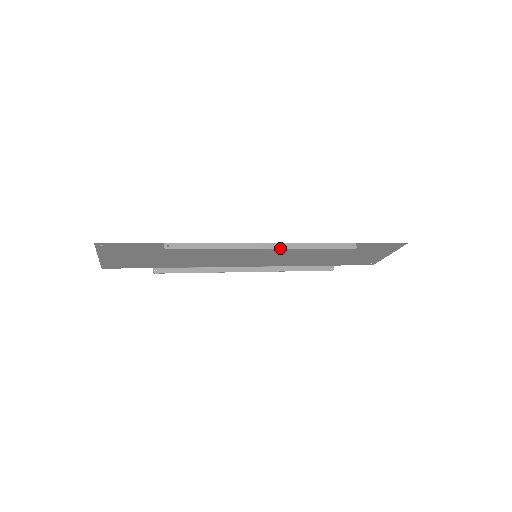
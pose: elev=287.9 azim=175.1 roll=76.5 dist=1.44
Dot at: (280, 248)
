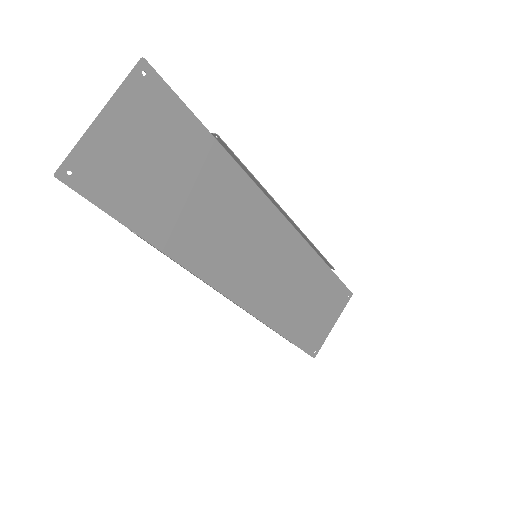
Dot at: (296, 225)
